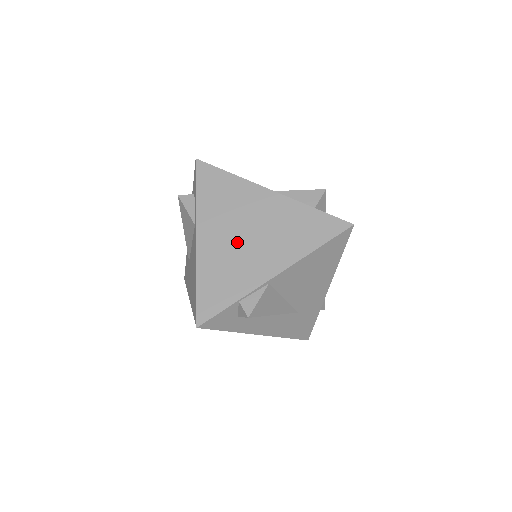
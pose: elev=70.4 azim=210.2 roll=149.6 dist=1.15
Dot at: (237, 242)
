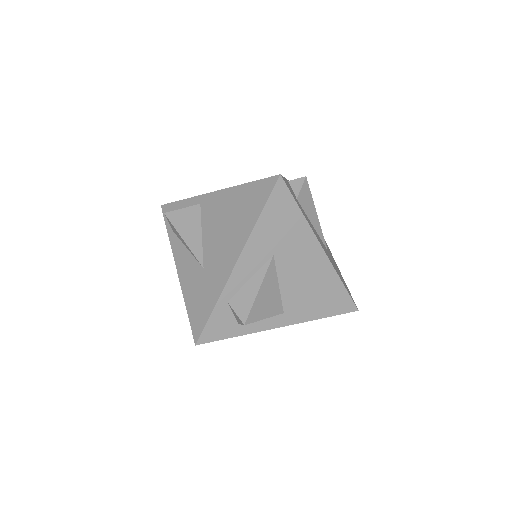
Dot at: occluded
